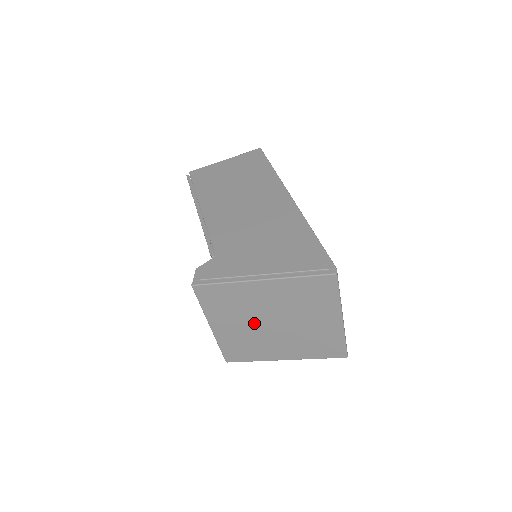
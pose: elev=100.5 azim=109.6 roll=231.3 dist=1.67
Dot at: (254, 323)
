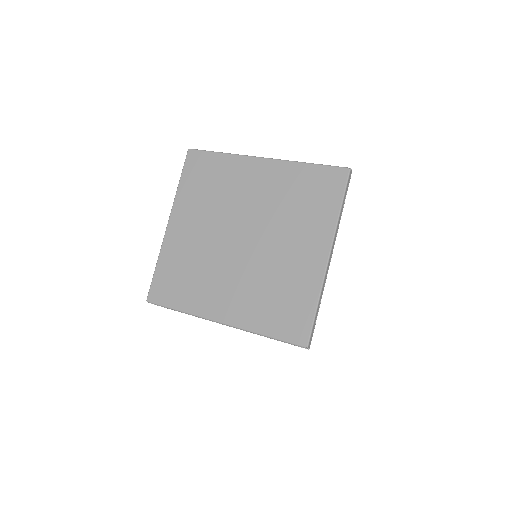
Dot at: (219, 230)
